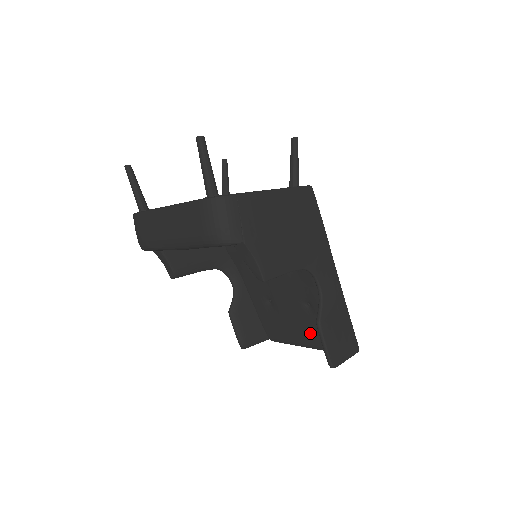
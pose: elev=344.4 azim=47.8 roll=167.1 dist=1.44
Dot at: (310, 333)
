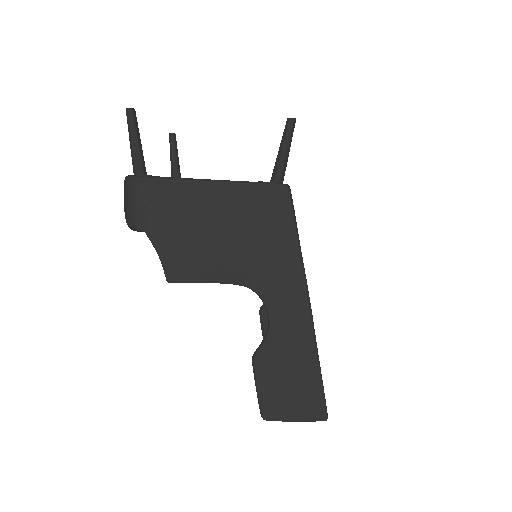
Dot at: occluded
